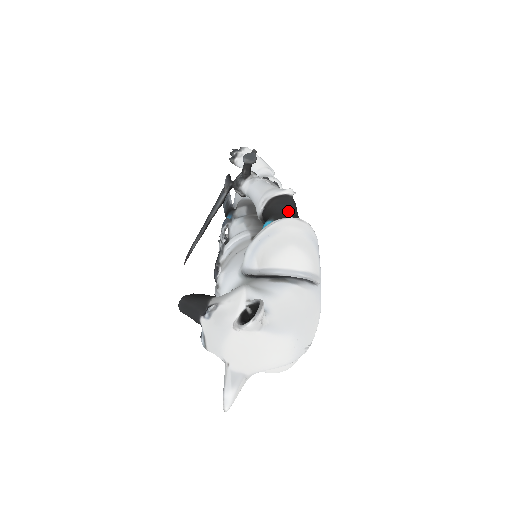
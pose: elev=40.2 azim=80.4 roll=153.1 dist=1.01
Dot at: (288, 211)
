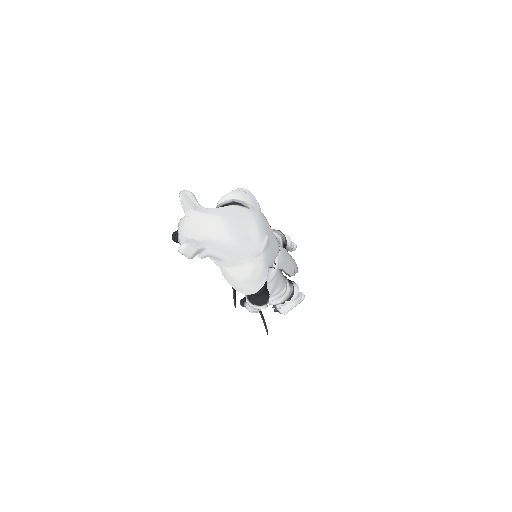
Dot at: occluded
